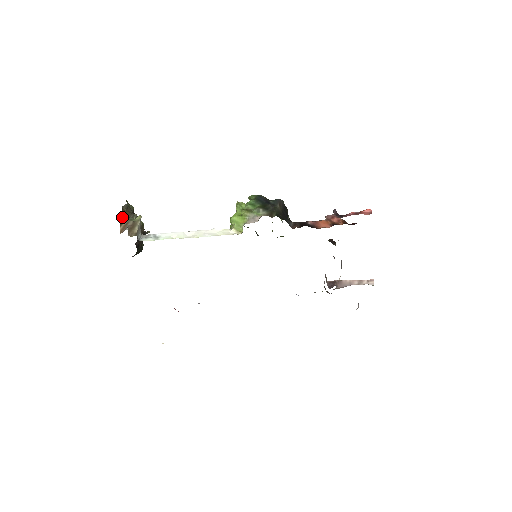
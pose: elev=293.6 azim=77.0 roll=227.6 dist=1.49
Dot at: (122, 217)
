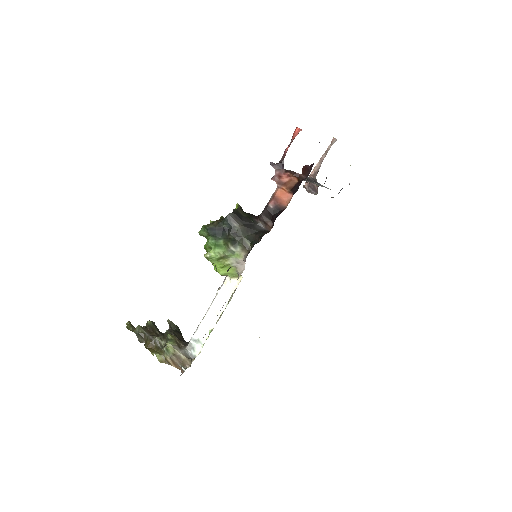
Dot at: (161, 359)
